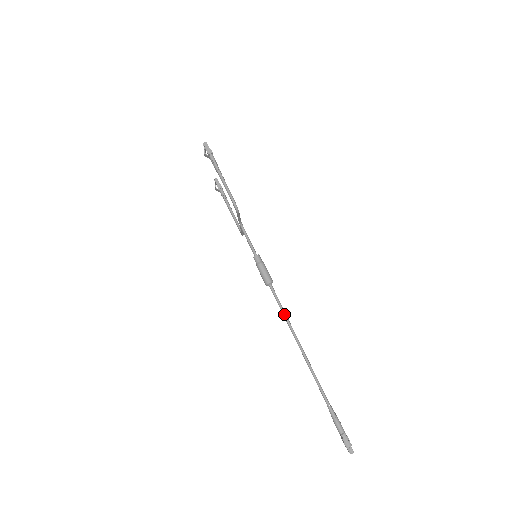
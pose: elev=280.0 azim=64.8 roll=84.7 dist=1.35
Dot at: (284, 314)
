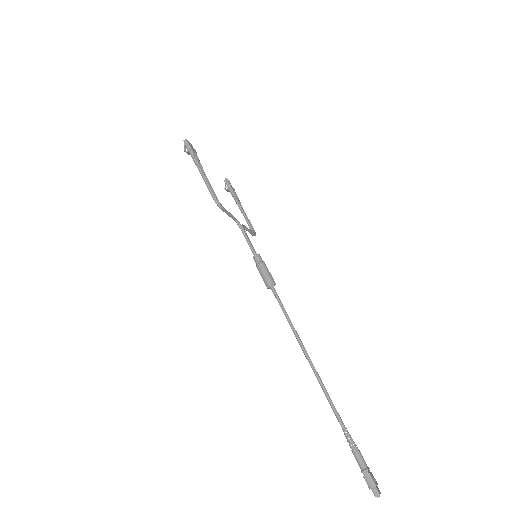
Dot at: (288, 320)
